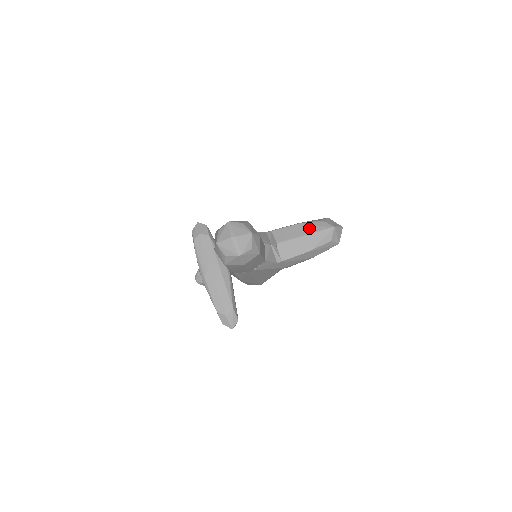
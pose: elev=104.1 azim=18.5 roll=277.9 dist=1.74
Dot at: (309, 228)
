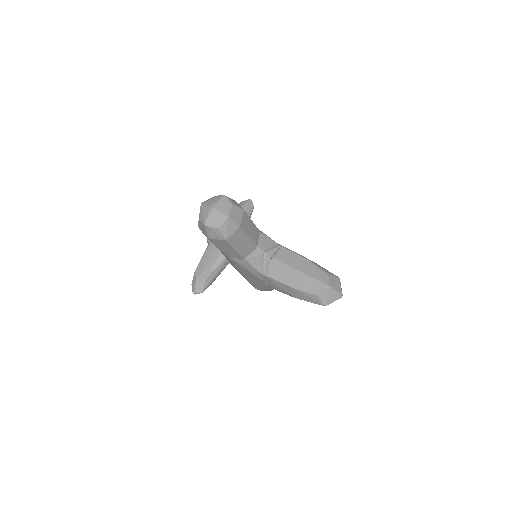
Dot at: (309, 269)
